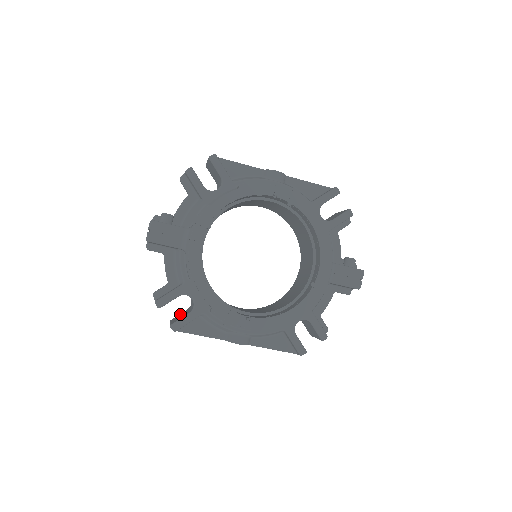
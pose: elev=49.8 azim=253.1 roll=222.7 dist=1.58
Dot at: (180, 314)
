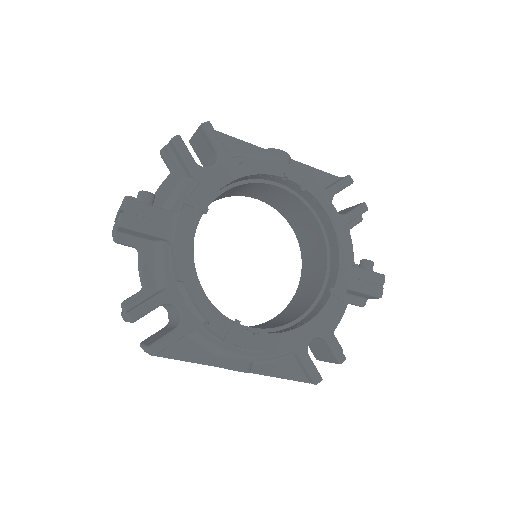
Dot at: (155, 333)
